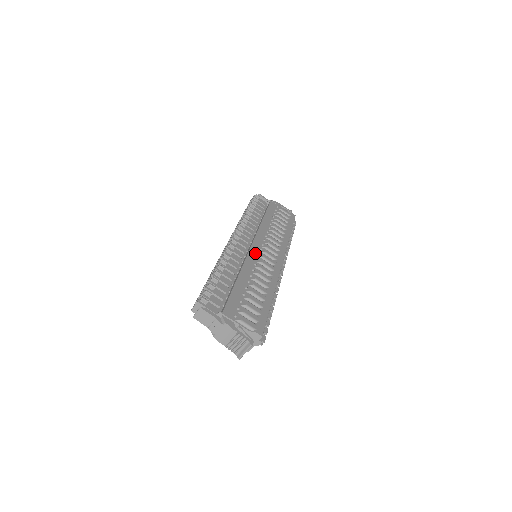
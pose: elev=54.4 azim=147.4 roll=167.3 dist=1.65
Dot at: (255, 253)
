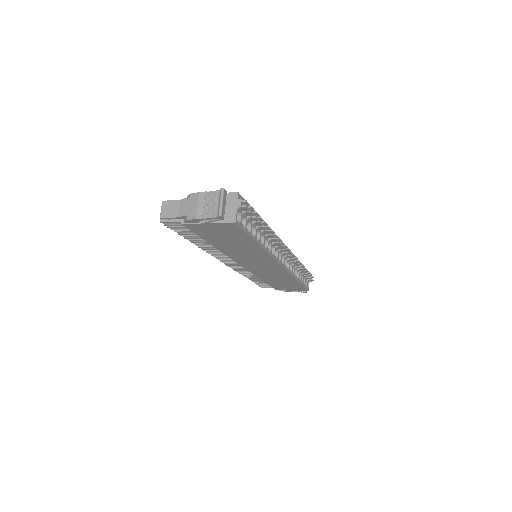
Dot at: occluded
